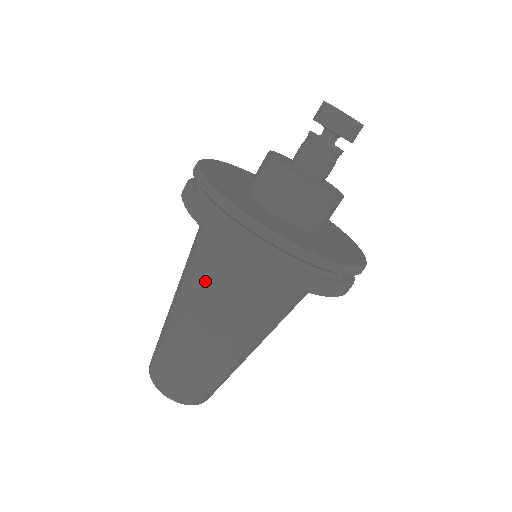
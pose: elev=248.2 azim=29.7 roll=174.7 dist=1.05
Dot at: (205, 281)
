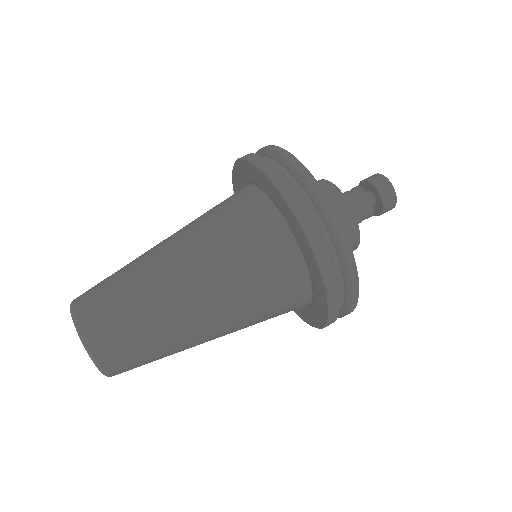
Dot at: (205, 213)
